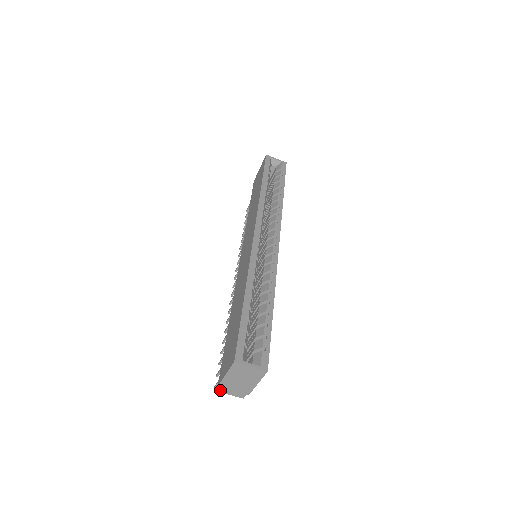
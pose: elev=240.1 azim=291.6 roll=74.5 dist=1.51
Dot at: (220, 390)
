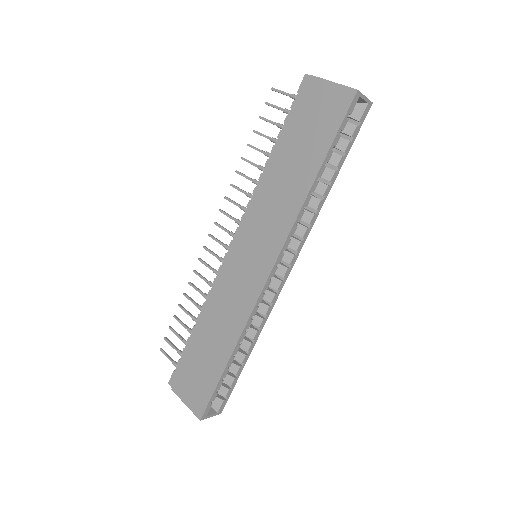
Dot at: (171, 385)
